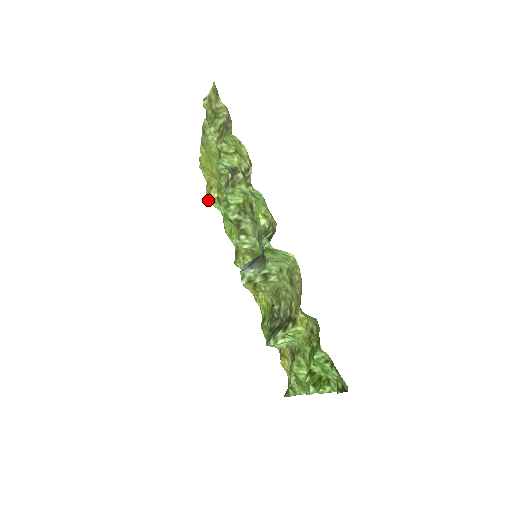
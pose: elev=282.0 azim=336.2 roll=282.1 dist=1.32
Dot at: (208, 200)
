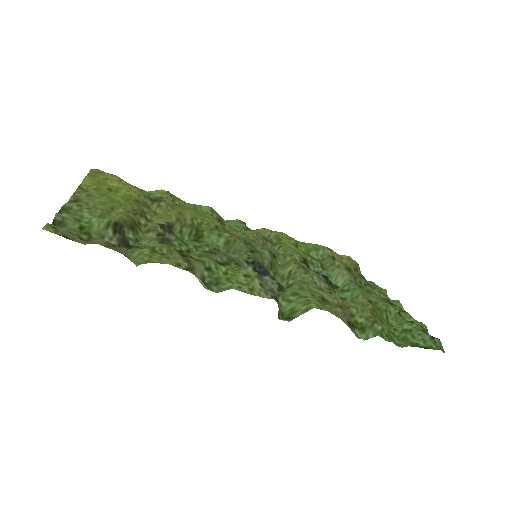
Dot at: occluded
